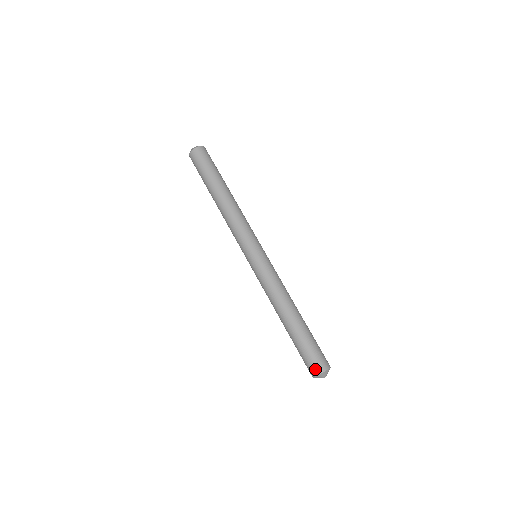
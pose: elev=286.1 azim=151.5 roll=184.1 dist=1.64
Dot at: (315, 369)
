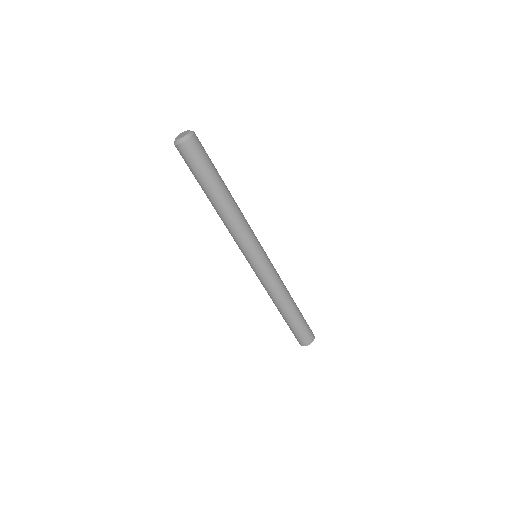
Dot at: (302, 343)
